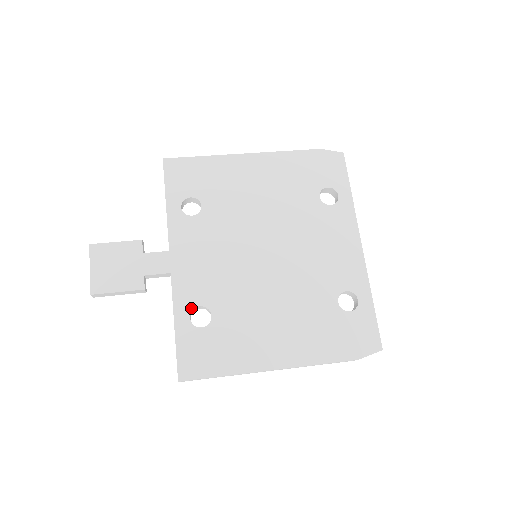
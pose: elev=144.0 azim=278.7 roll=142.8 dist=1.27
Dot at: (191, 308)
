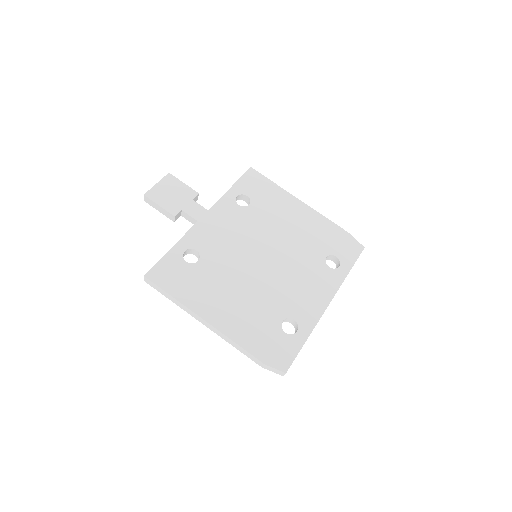
Dot at: (191, 247)
